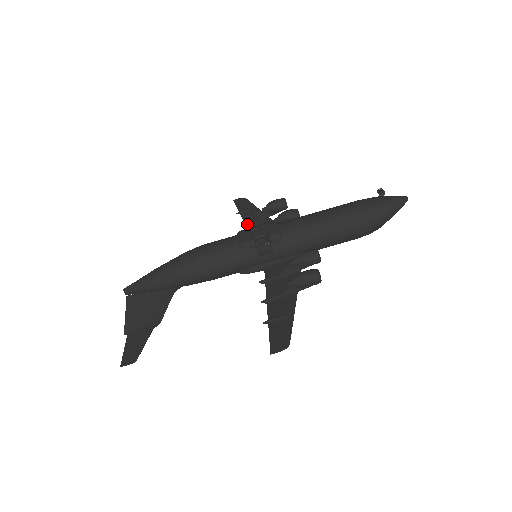
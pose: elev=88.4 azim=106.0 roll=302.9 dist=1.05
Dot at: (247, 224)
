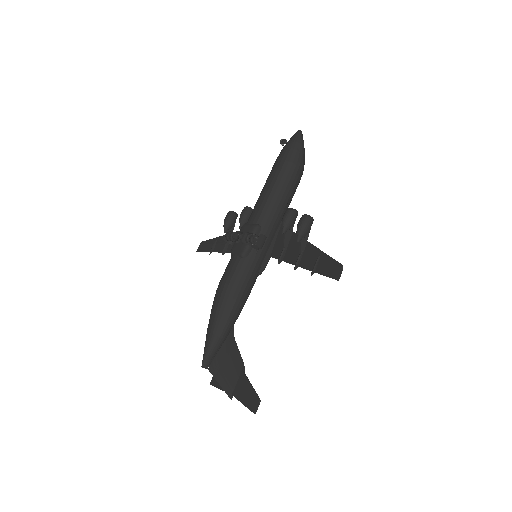
Dot at: (225, 251)
